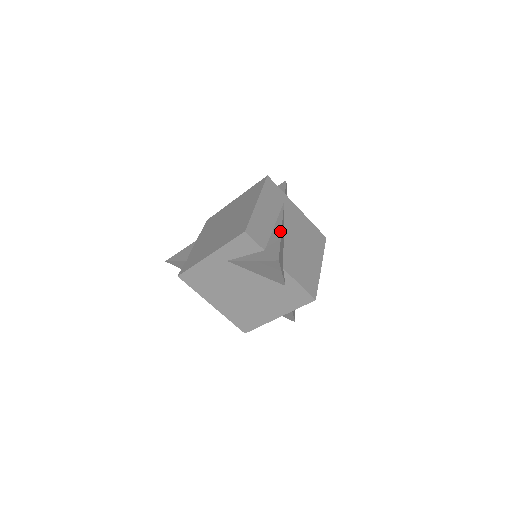
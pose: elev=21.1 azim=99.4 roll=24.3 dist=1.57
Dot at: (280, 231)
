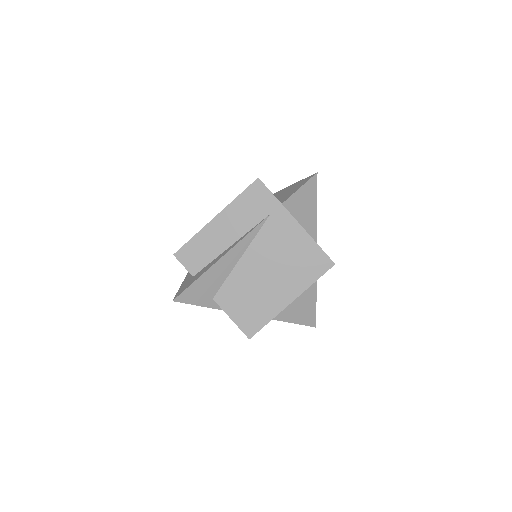
Dot at: (216, 261)
